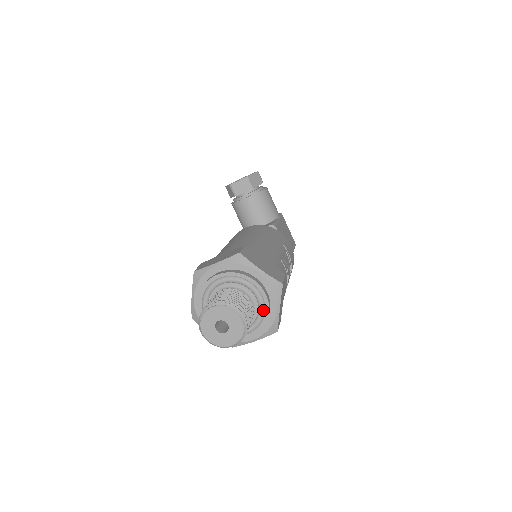
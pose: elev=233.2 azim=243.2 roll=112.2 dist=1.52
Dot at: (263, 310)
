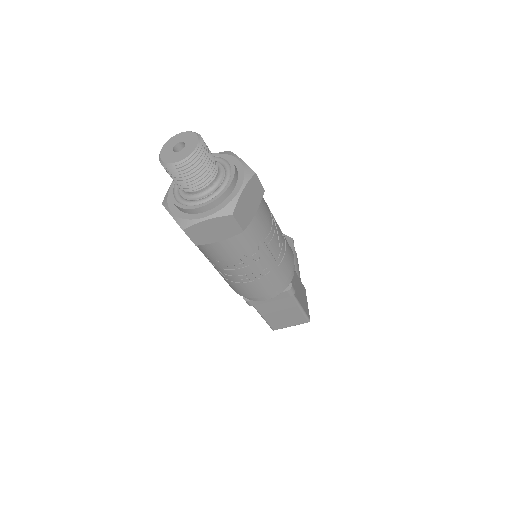
Dot at: (226, 181)
